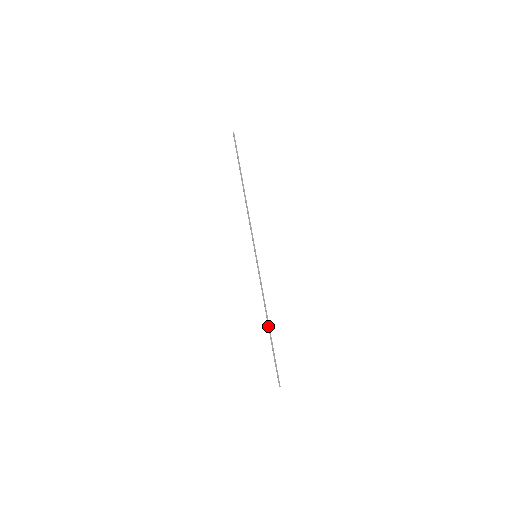
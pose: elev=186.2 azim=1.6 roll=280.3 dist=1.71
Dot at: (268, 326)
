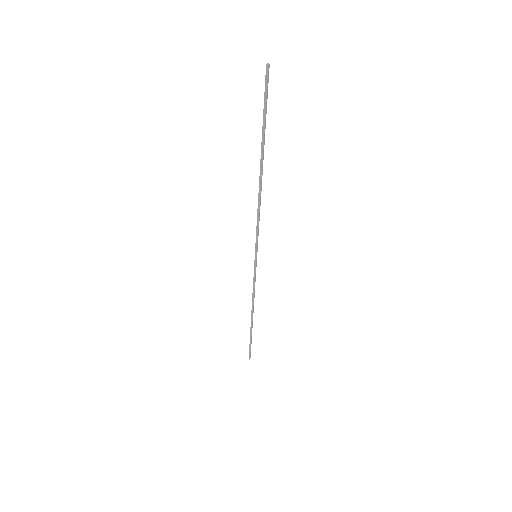
Dot at: (251, 319)
